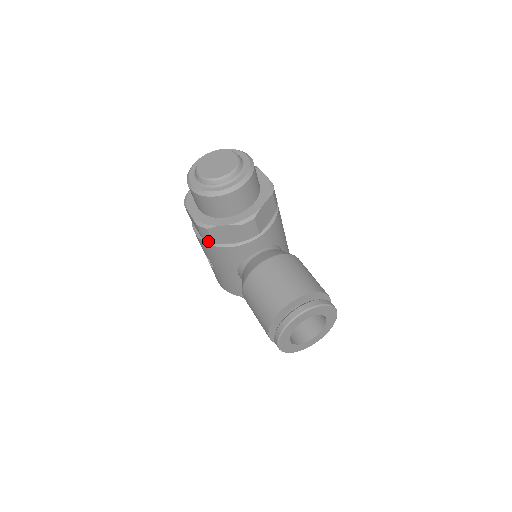
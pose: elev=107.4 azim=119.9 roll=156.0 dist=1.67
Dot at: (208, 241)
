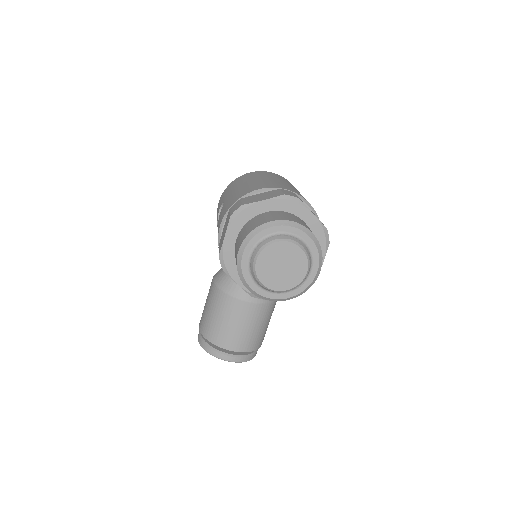
Dot at: occluded
